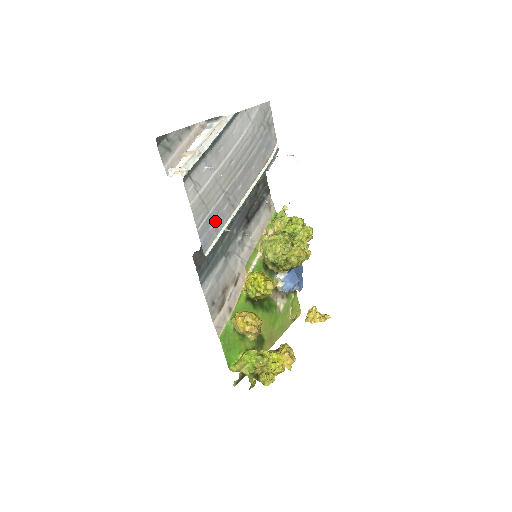
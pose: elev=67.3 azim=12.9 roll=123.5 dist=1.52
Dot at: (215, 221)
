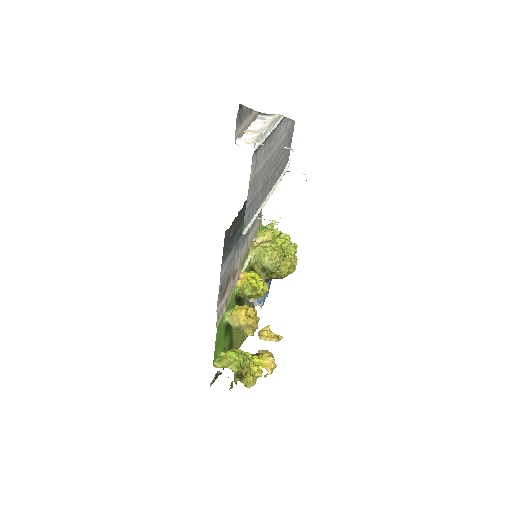
Dot at: (254, 205)
